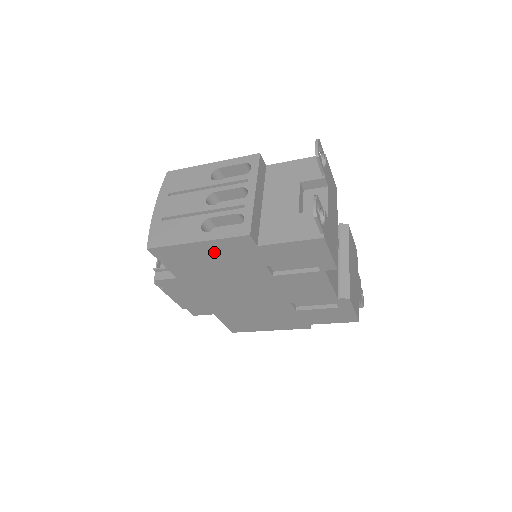
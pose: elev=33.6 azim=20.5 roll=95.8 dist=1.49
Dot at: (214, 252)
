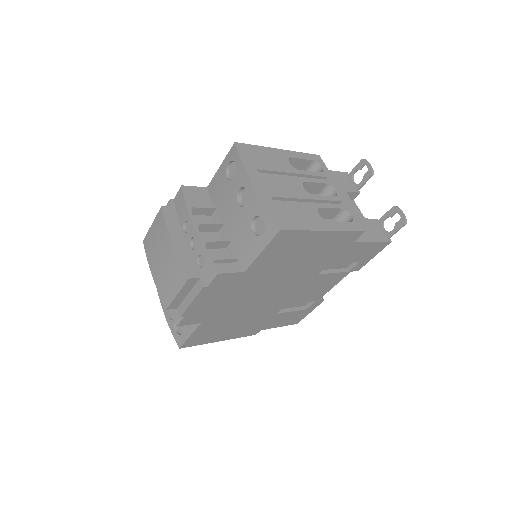
Dot at: (321, 244)
